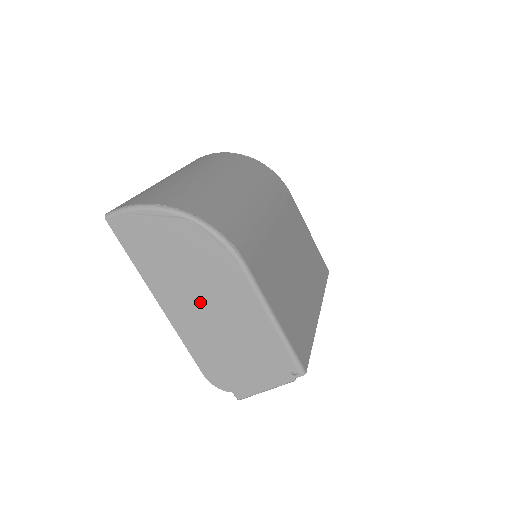
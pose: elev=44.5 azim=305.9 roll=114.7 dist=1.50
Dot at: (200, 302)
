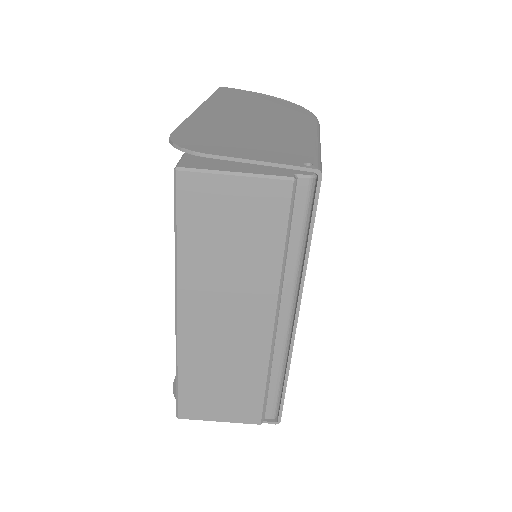
Dot at: (247, 116)
